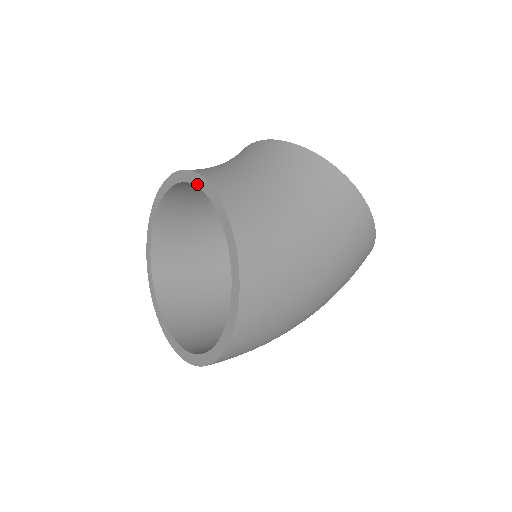
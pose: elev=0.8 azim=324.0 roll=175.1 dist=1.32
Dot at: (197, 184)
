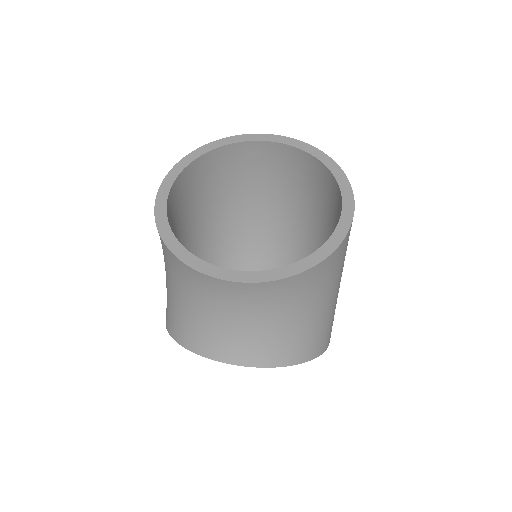
Dot at: occluded
